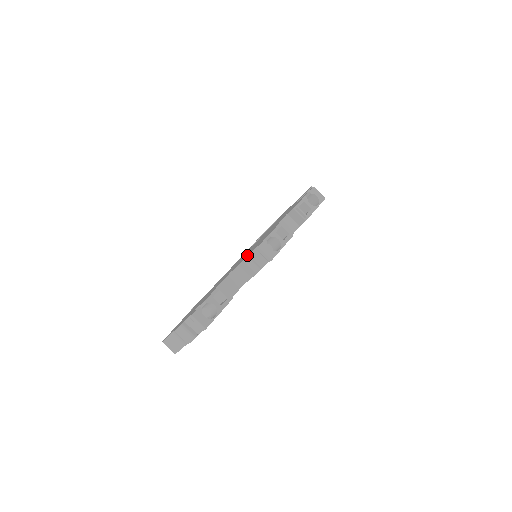
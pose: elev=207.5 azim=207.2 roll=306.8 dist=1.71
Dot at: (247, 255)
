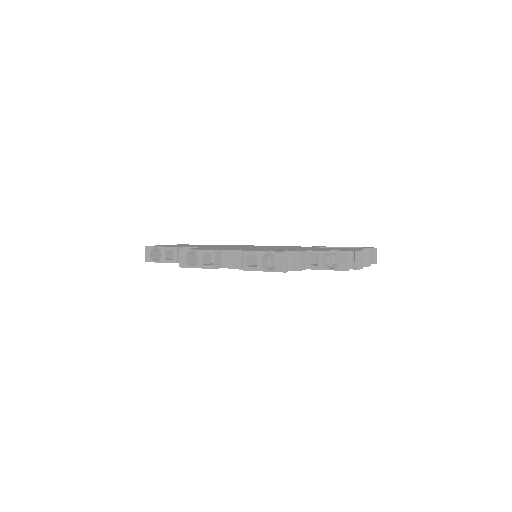
Dot at: occluded
